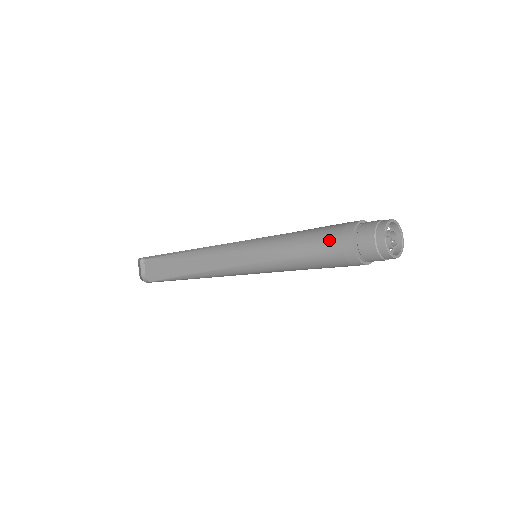
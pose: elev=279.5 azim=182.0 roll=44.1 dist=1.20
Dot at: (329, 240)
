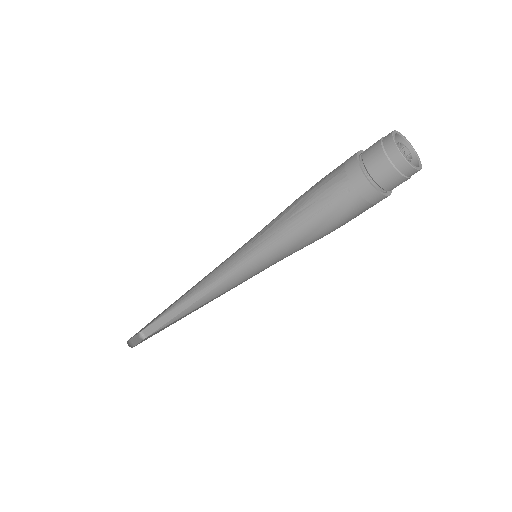
Dot at: (341, 221)
